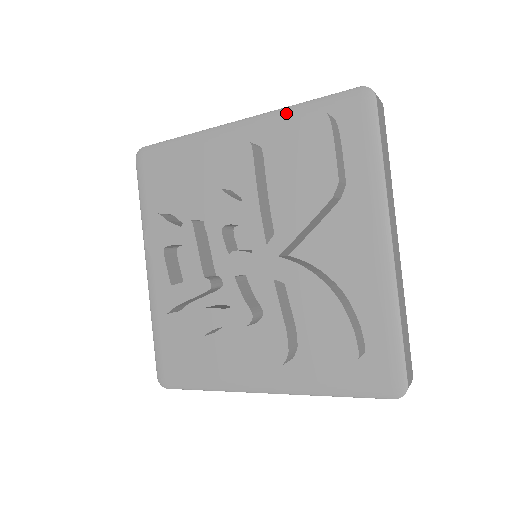
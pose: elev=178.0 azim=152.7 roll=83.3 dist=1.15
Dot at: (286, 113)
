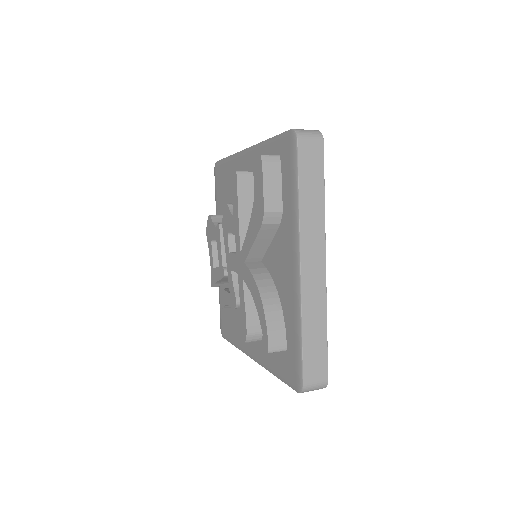
Dot at: (262, 146)
